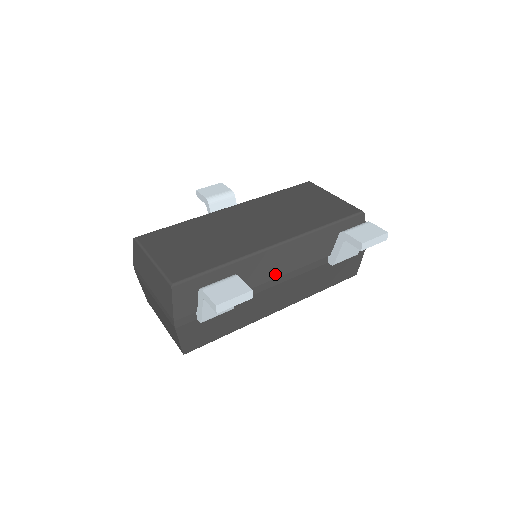
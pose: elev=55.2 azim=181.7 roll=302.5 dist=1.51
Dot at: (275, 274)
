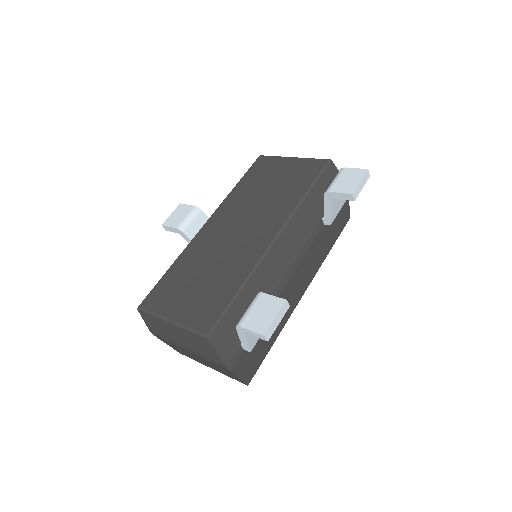
Dot at: (287, 265)
